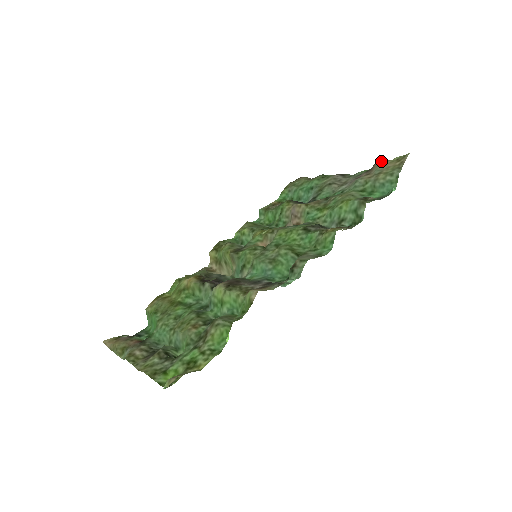
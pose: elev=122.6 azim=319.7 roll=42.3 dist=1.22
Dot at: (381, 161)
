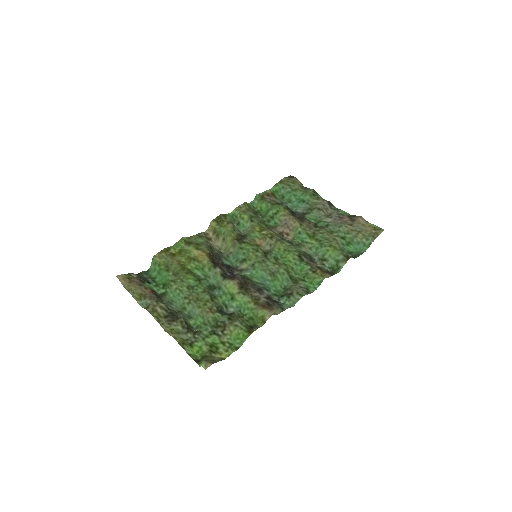
Dot at: (363, 219)
